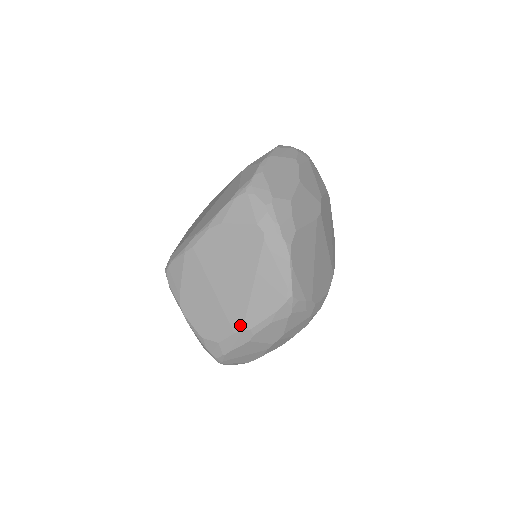
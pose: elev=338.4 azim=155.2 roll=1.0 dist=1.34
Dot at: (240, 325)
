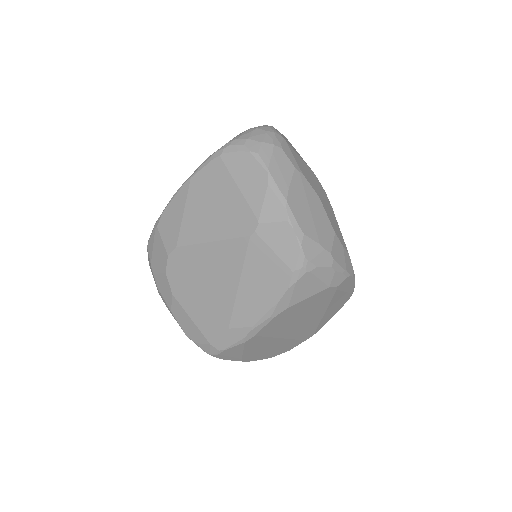
Dot at: (311, 335)
